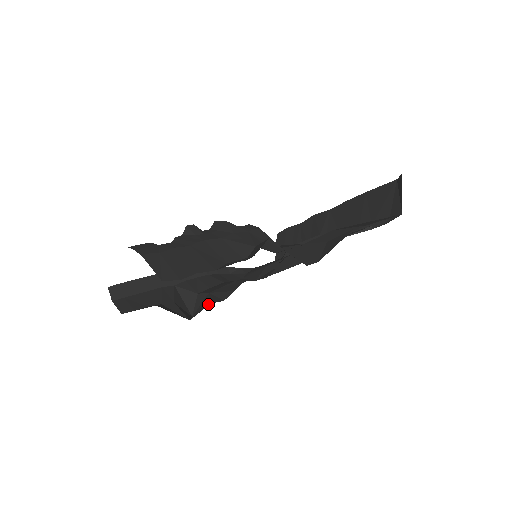
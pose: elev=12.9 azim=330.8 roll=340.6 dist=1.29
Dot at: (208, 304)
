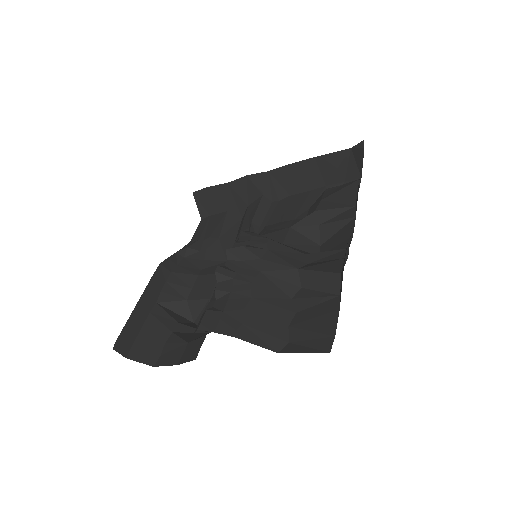
Dot at: occluded
